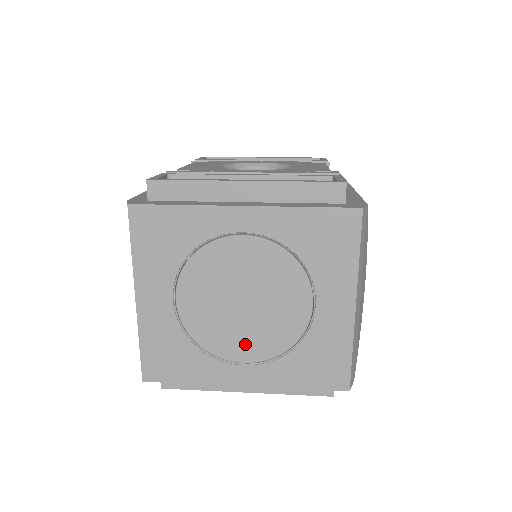
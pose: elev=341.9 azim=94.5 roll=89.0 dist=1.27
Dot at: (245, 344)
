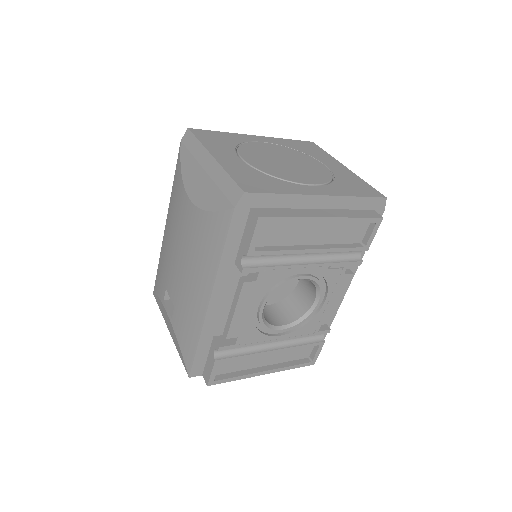
Dot at: (303, 177)
